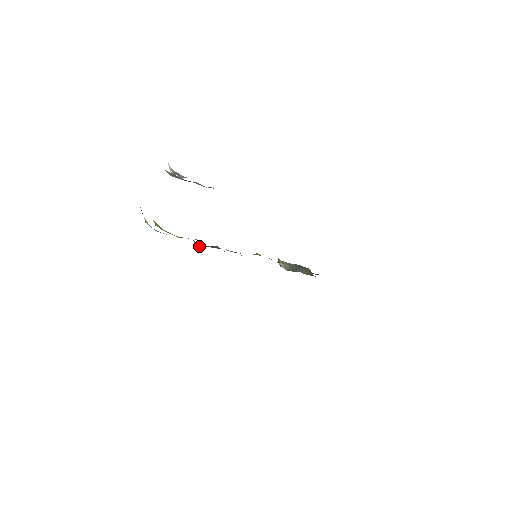
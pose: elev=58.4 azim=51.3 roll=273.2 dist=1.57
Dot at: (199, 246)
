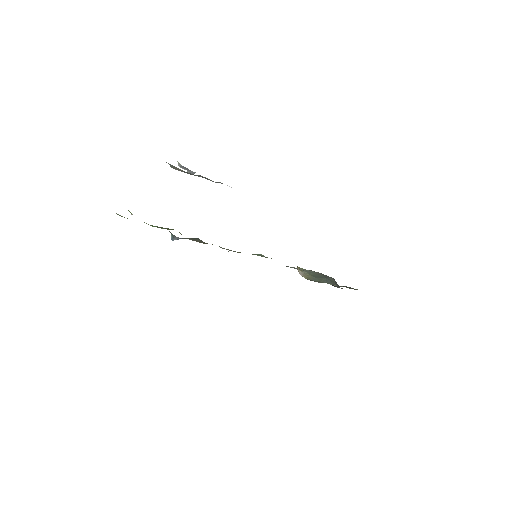
Dot at: (174, 237)
